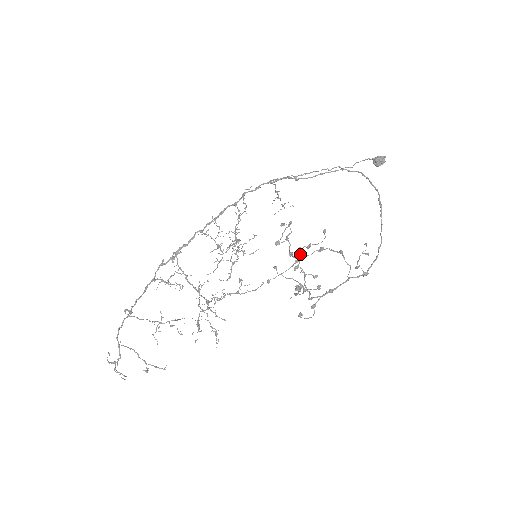
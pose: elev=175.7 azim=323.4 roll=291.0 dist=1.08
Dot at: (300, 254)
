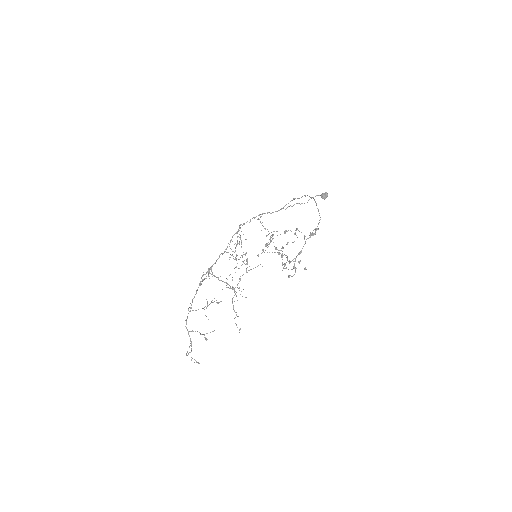
Dot at: (282, 248)
